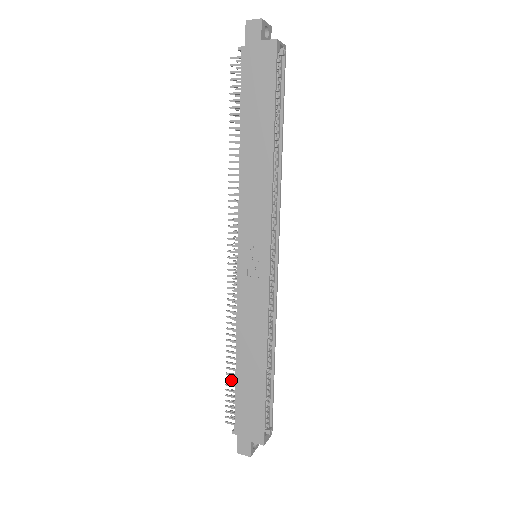
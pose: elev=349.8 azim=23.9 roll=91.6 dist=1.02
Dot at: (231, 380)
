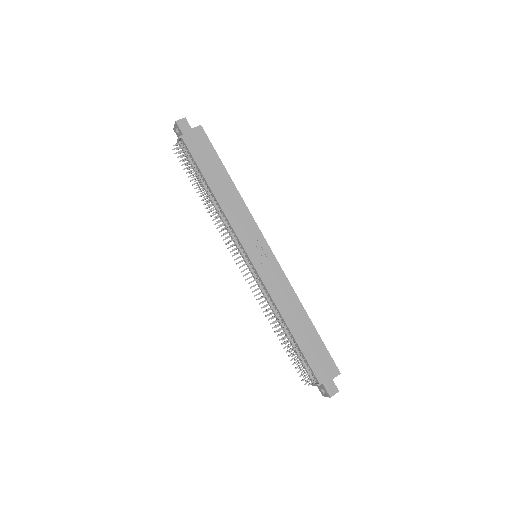
Dot at: (293, 350)
